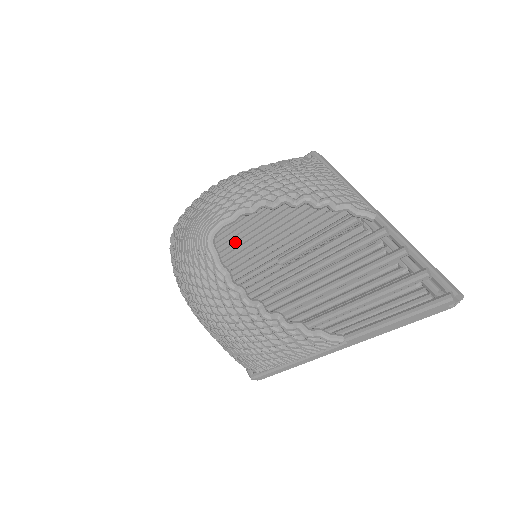
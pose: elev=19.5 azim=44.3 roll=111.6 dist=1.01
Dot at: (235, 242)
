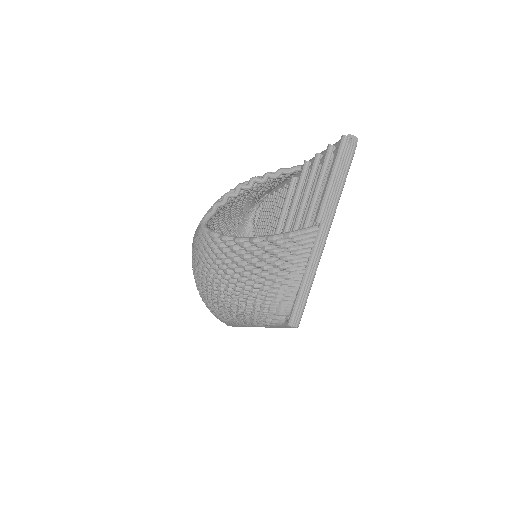
Dot at: occluded
